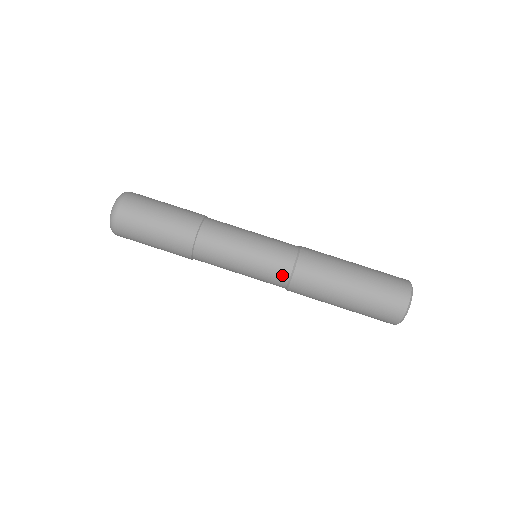
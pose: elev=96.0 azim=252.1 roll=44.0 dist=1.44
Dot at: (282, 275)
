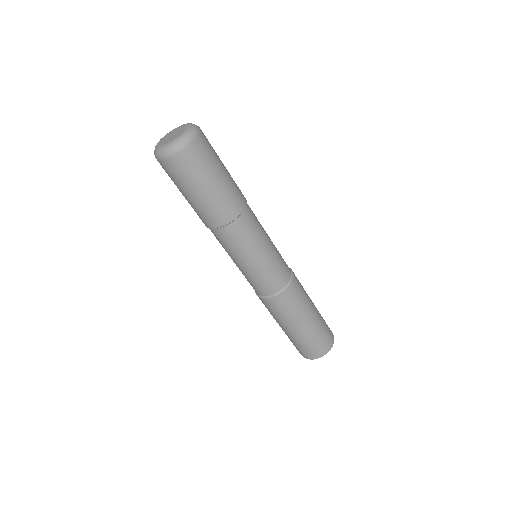
Dot at: (275, 287)
